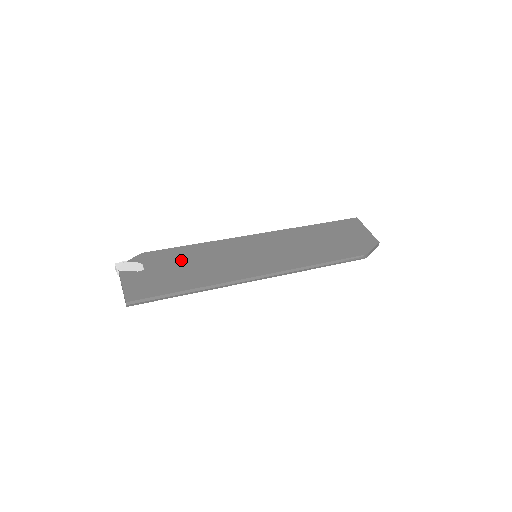
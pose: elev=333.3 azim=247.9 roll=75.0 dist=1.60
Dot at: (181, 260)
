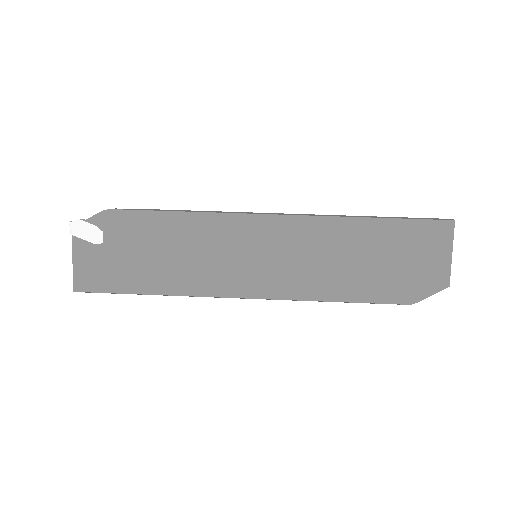
Dot at: (152, 239)
